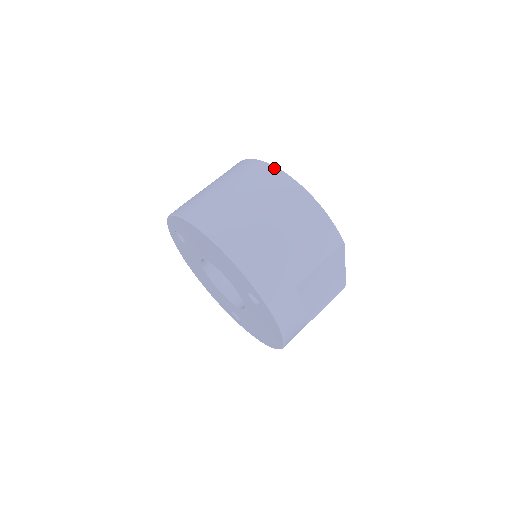
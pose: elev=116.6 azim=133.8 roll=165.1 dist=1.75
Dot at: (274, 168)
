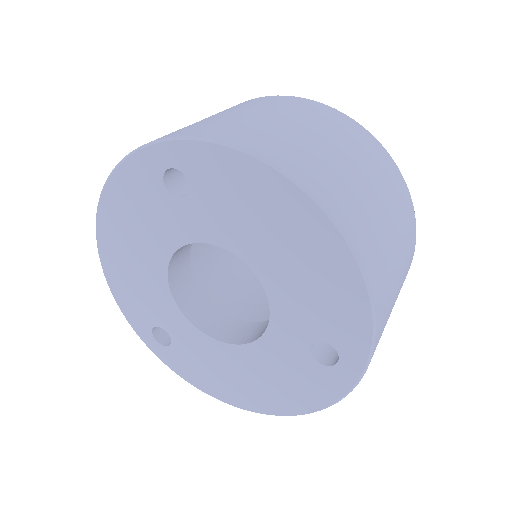
Dot at: (383, 147)
